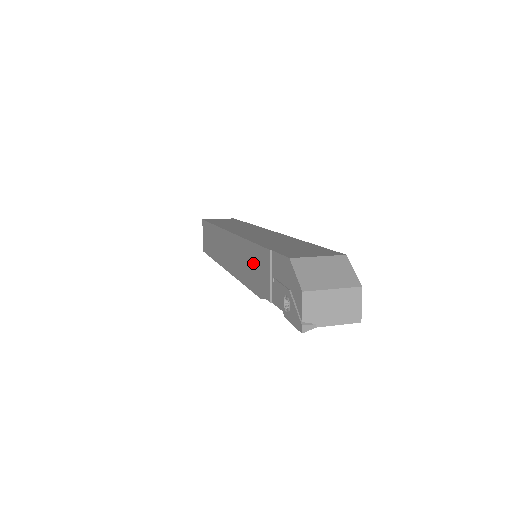
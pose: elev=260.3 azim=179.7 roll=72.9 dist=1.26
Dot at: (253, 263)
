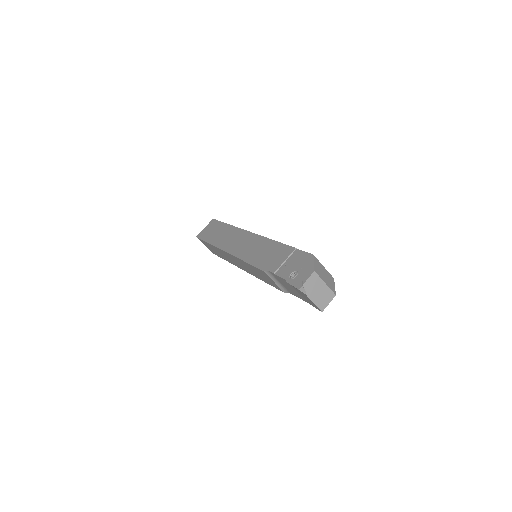
Dot at: (269, 252)
